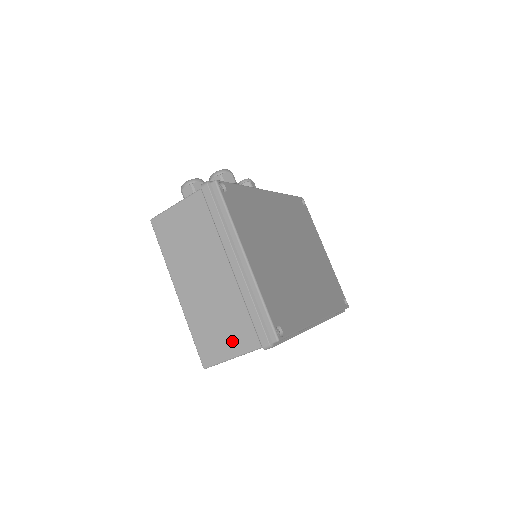
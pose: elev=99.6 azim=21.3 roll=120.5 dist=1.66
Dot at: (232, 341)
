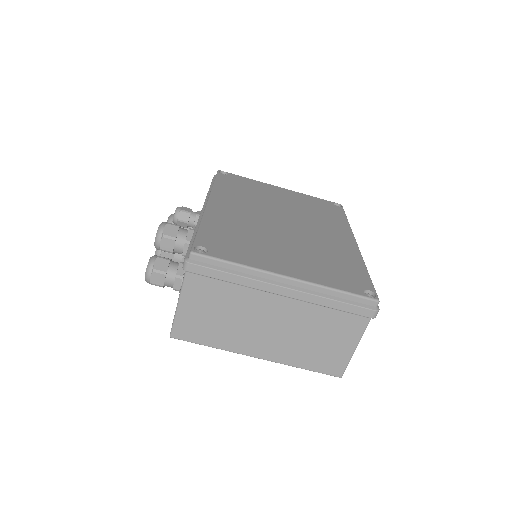
Dot at: (343, 339)
